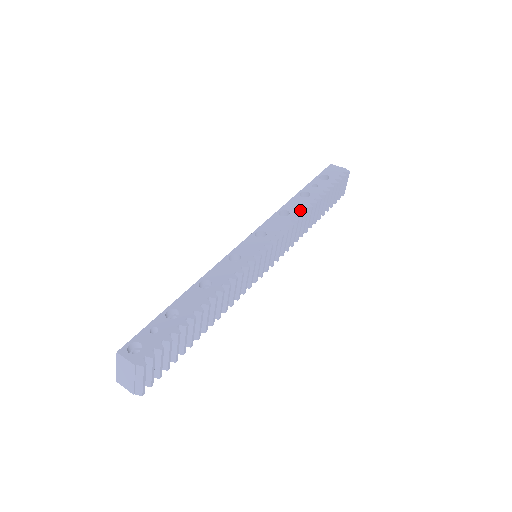
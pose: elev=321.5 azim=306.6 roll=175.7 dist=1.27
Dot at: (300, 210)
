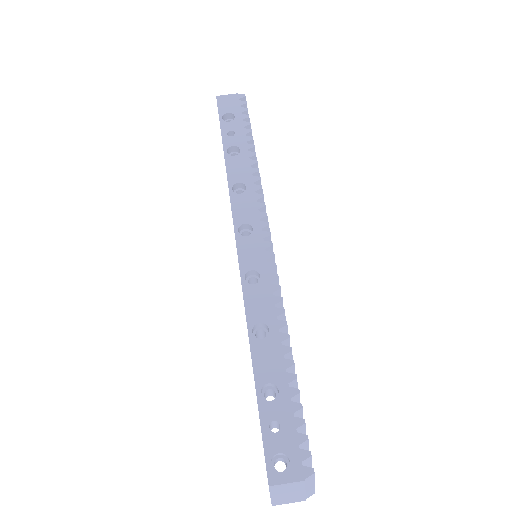
Dot at: (250, 173)
